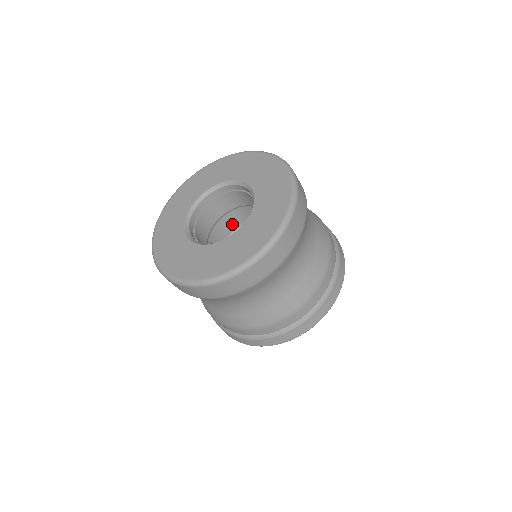
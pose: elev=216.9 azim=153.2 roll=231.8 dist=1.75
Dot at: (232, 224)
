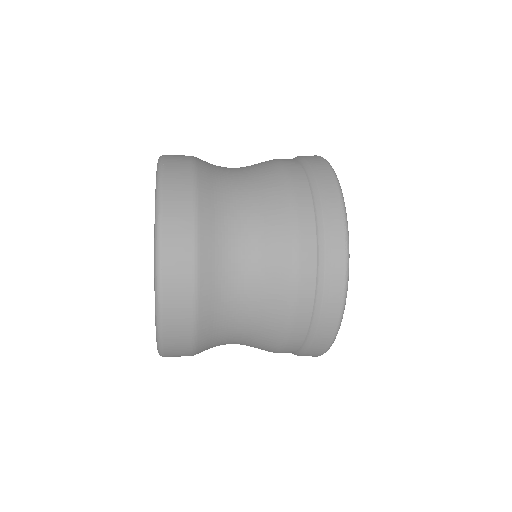
Dot at: occluded
